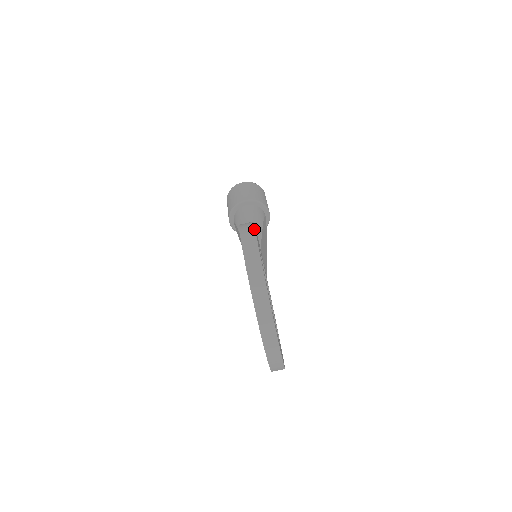
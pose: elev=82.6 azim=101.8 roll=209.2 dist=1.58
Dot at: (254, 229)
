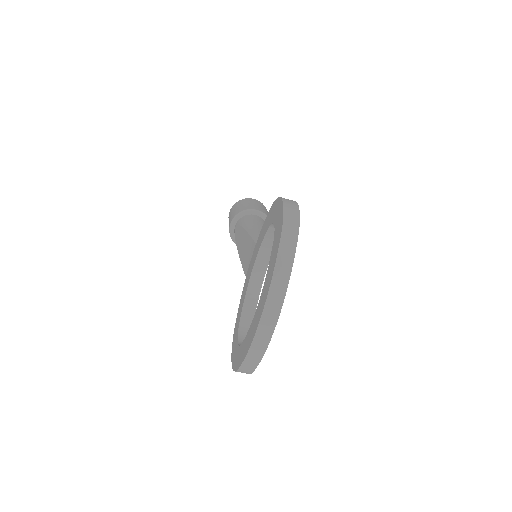
Dot at: occluded
